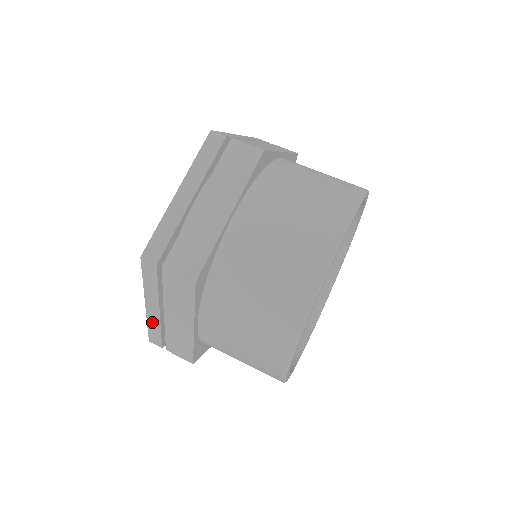
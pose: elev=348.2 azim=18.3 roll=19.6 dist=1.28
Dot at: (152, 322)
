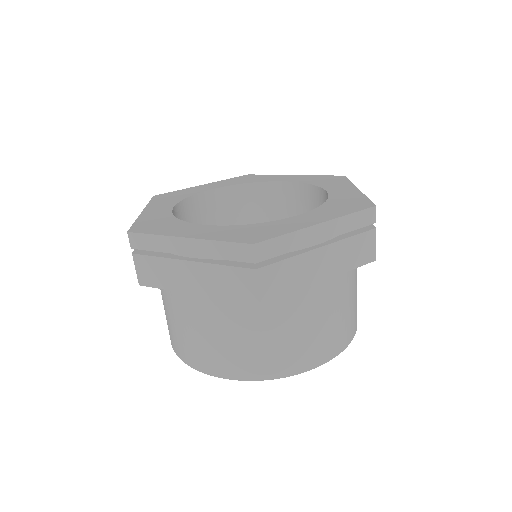
Dot at: occluded
